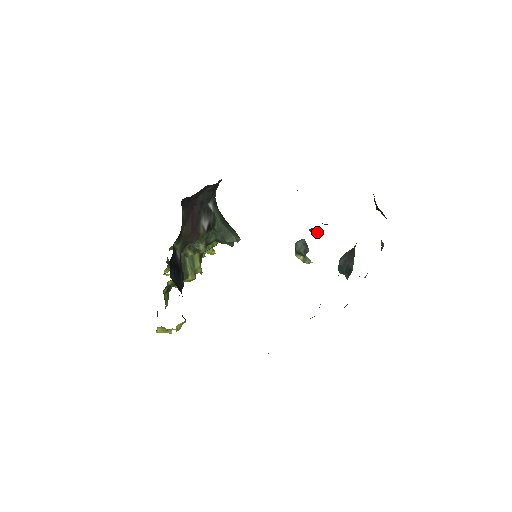
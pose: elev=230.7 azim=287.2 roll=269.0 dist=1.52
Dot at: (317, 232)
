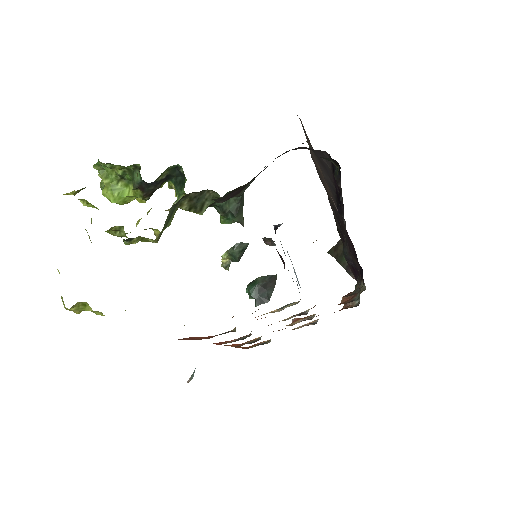
Dot at: (271, 245)
